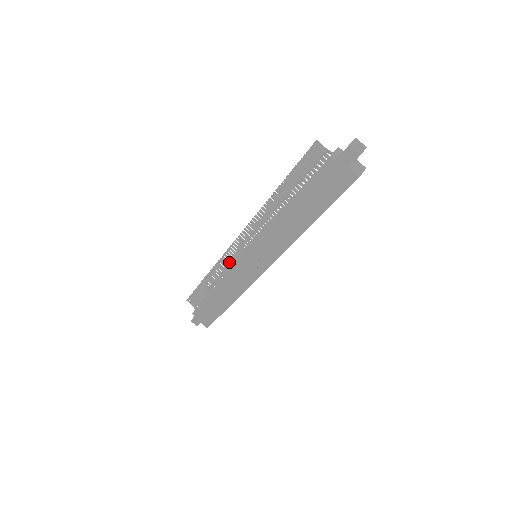
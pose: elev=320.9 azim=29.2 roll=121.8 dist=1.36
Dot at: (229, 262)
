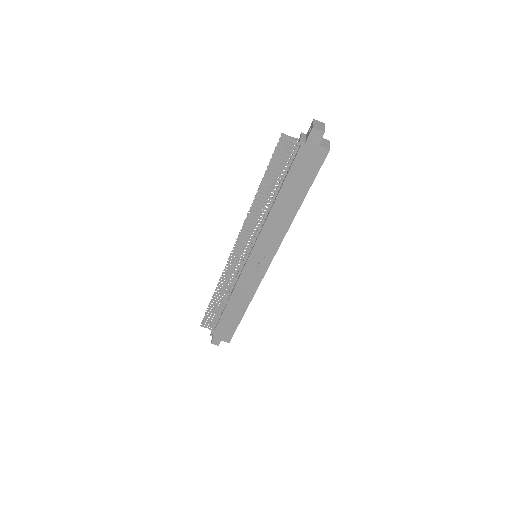
Dot at: (232, 272)
